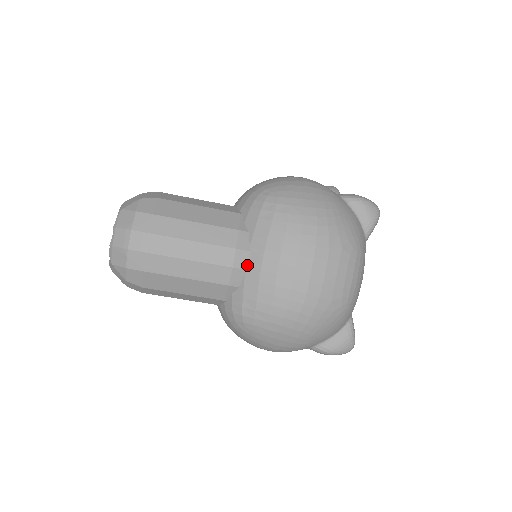
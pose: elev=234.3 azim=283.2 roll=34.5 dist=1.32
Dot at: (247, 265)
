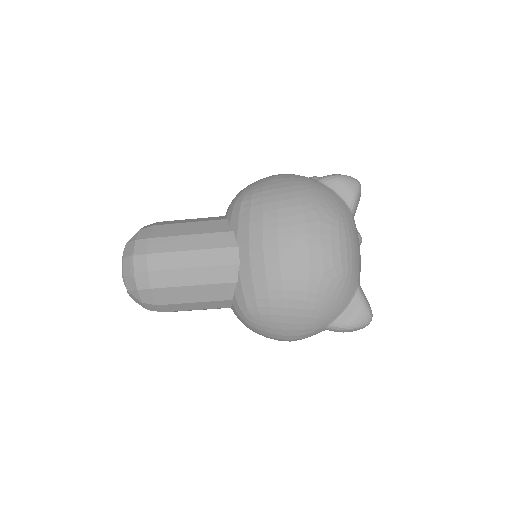
Dot at: (238, 260)
